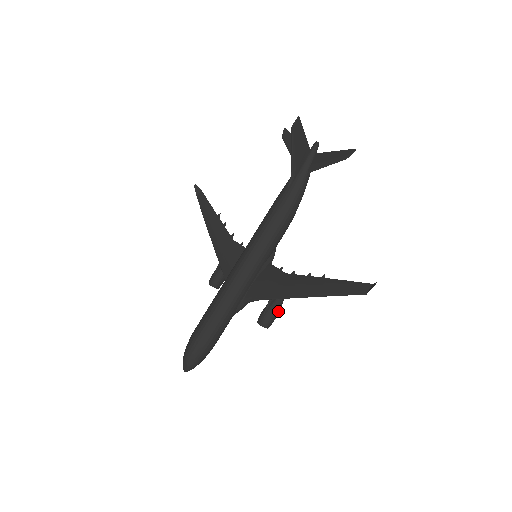
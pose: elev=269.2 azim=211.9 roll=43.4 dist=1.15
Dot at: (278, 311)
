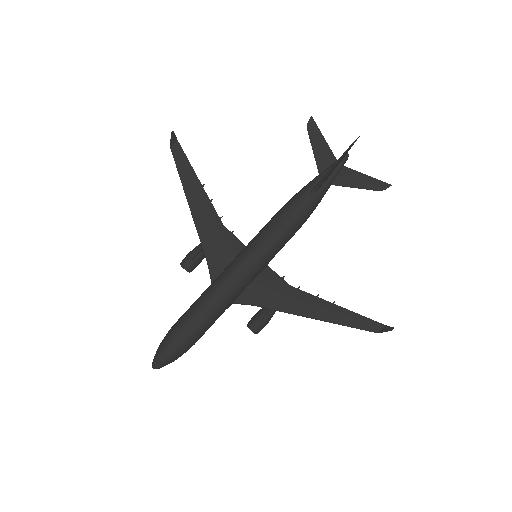
Dot at: occluded
